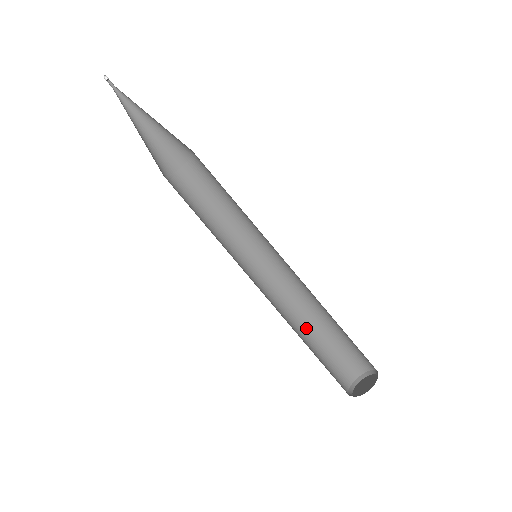
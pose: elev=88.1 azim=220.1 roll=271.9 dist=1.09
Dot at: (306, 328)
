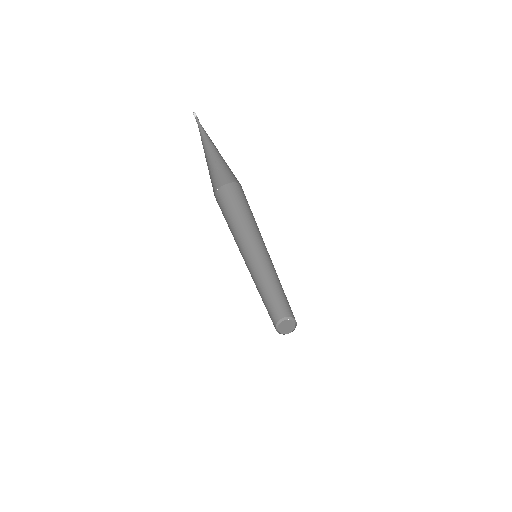
Dot at: (263, 295)
